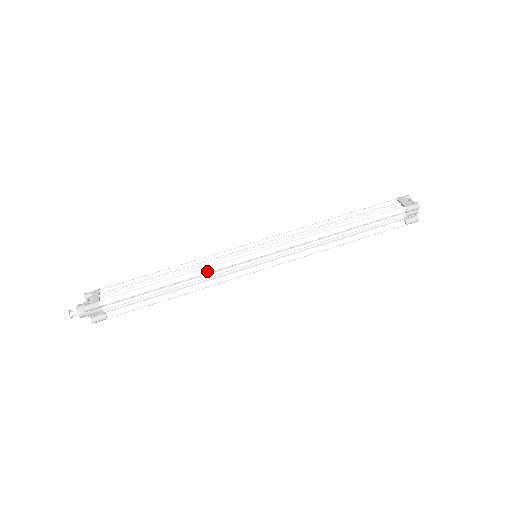
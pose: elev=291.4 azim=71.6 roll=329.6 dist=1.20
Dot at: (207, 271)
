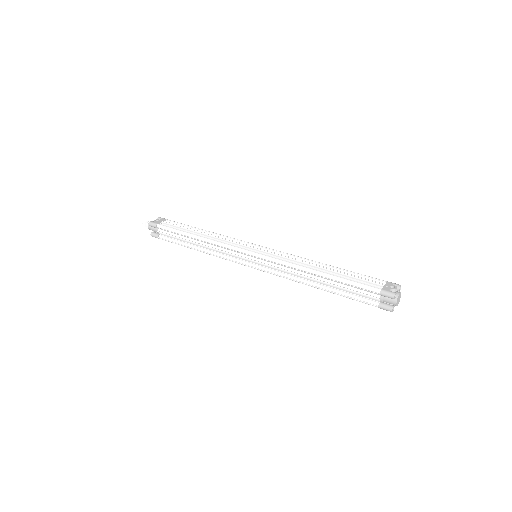
Dot at: (217, 243)
